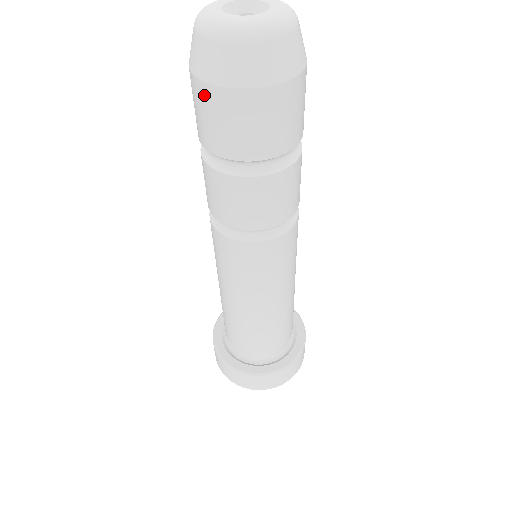
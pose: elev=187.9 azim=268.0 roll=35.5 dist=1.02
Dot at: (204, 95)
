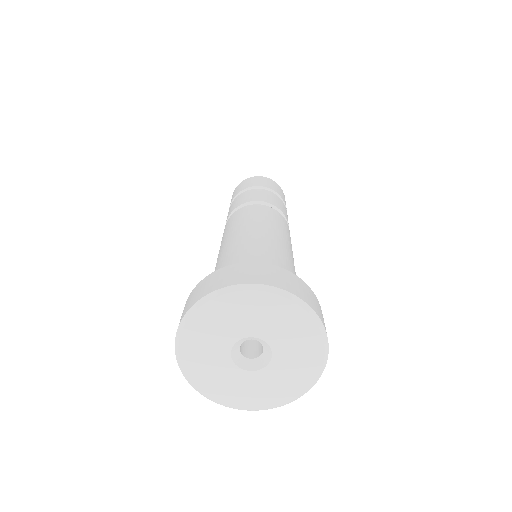
Dot at: (251, 179)
